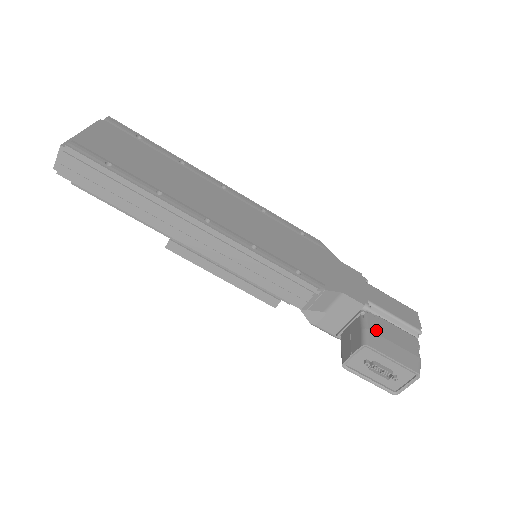
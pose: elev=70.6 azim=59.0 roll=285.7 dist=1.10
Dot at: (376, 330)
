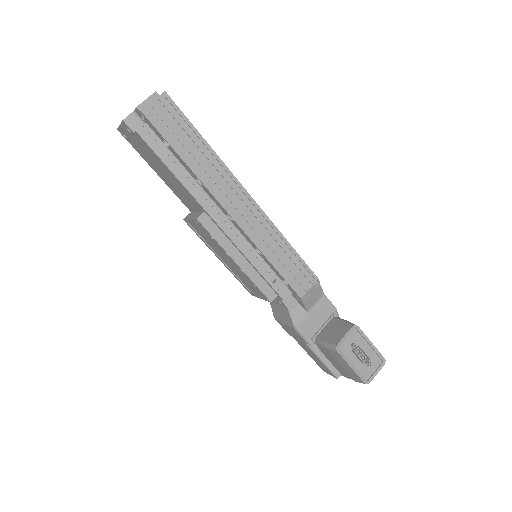
Dot at: occluded
